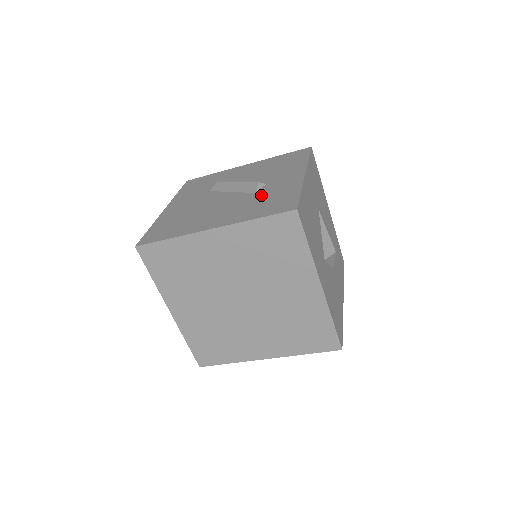
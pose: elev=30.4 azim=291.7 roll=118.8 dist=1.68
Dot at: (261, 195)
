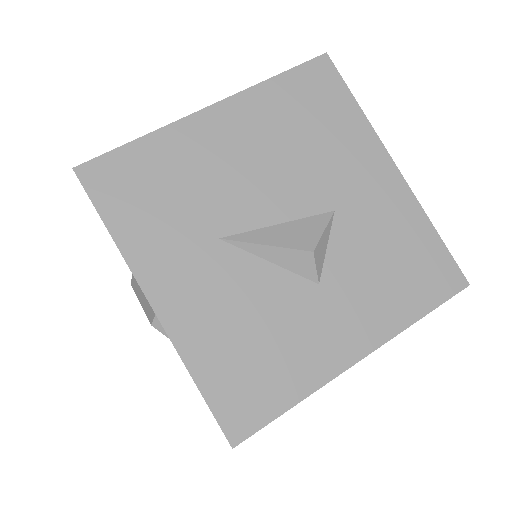
Dot at: occluded
